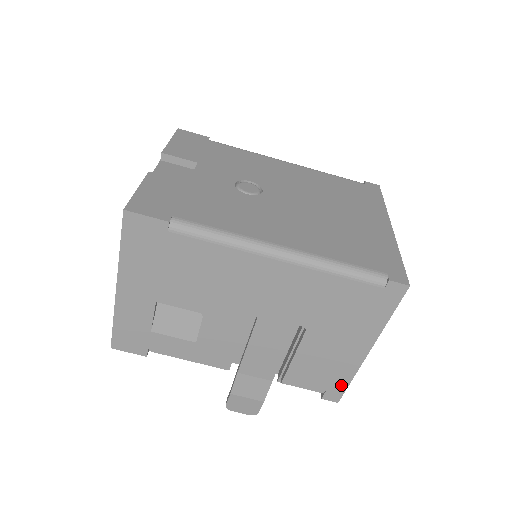
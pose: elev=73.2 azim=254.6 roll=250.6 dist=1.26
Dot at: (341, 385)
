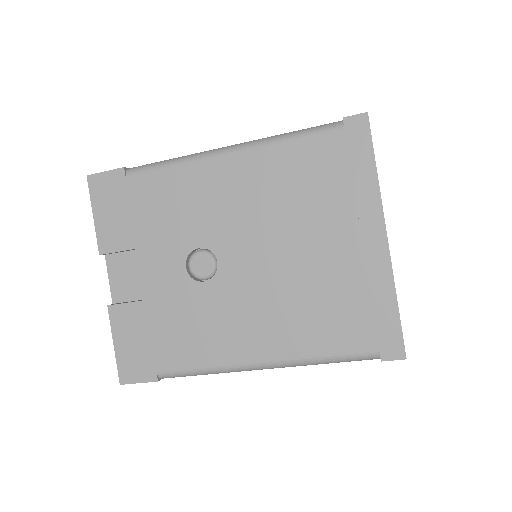
Dot at: occluded
